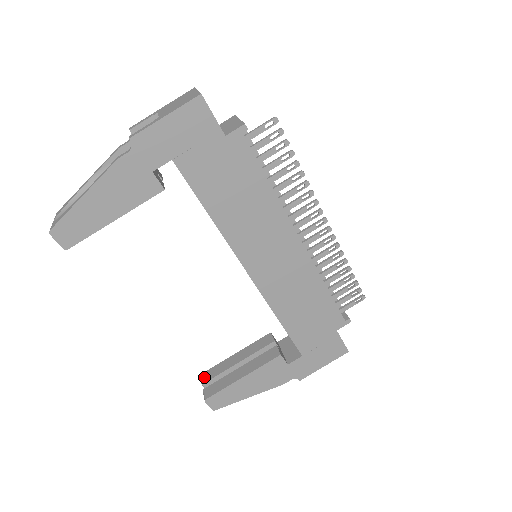
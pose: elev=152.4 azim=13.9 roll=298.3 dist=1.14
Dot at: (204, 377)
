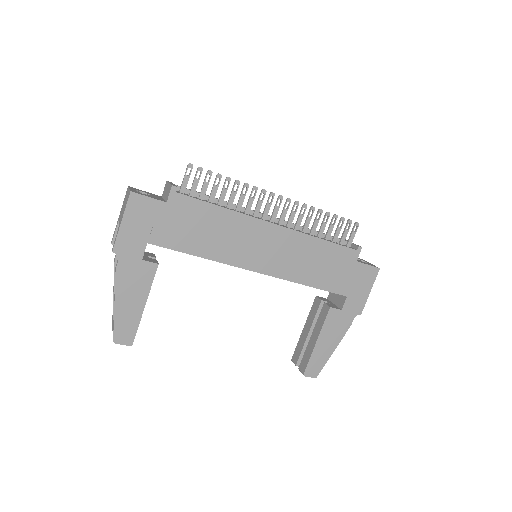
Dot at: (294, 360)
